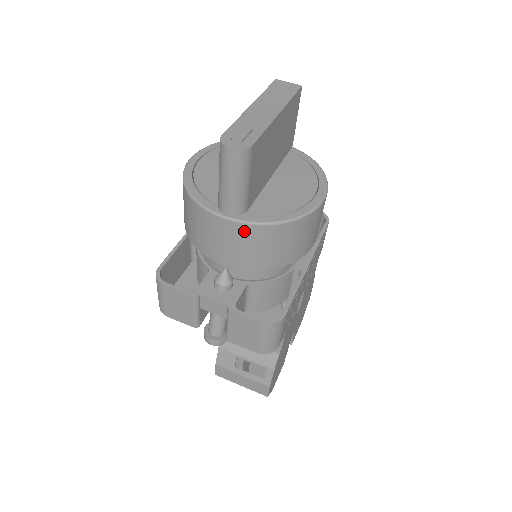
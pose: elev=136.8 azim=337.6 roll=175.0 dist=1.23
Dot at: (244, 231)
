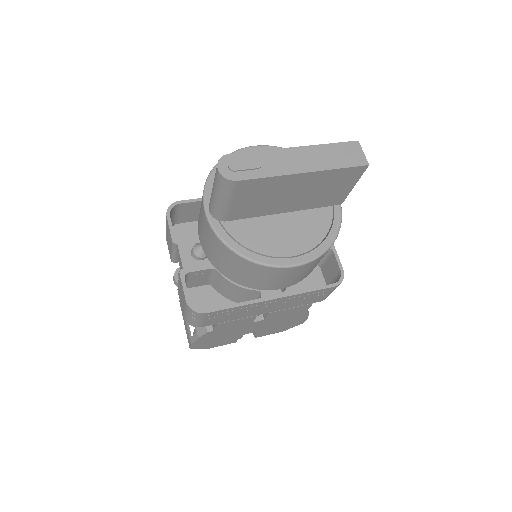
Dot at: (211, 233)
